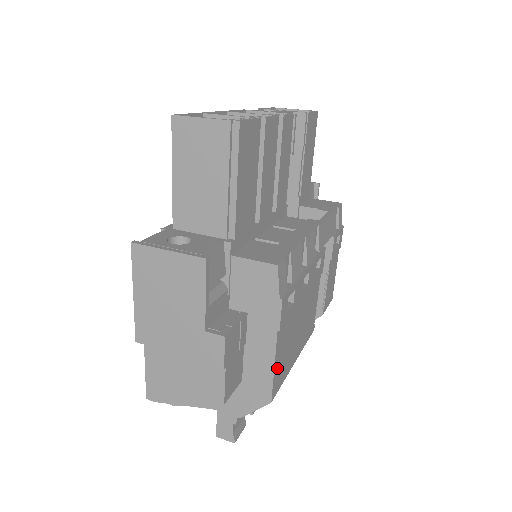
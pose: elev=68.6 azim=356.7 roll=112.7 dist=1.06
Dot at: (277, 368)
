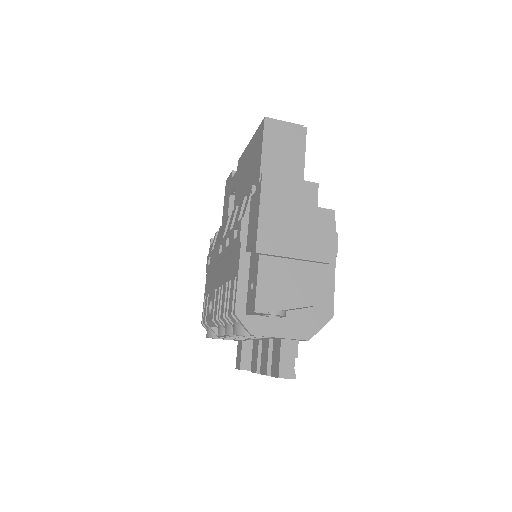
Dot at: occluded
